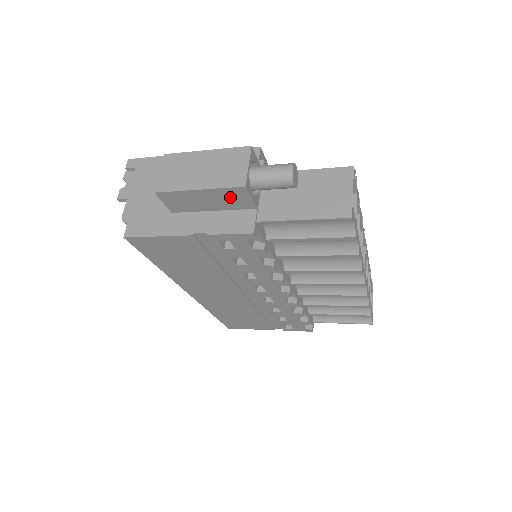
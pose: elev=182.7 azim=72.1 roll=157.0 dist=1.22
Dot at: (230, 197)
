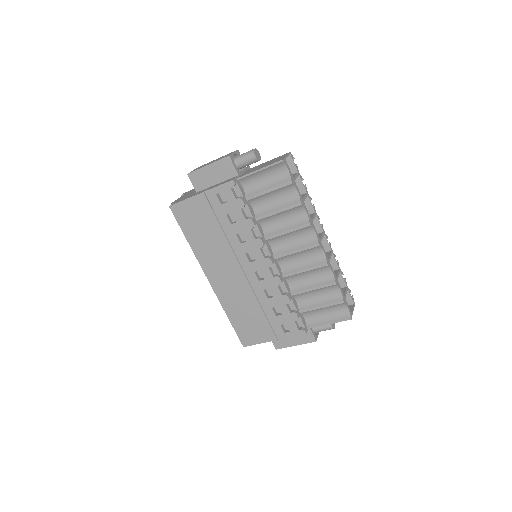
Dot at: (223, 168)
